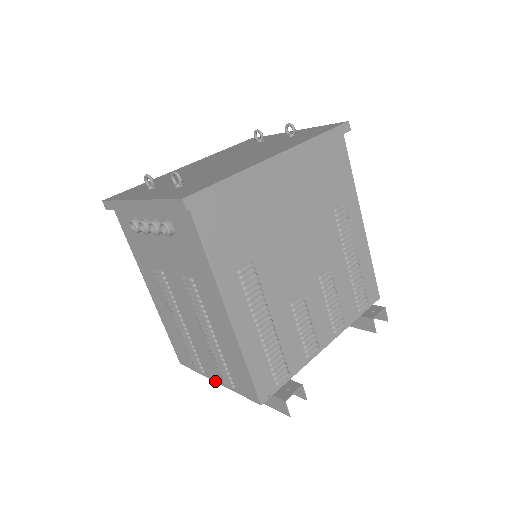
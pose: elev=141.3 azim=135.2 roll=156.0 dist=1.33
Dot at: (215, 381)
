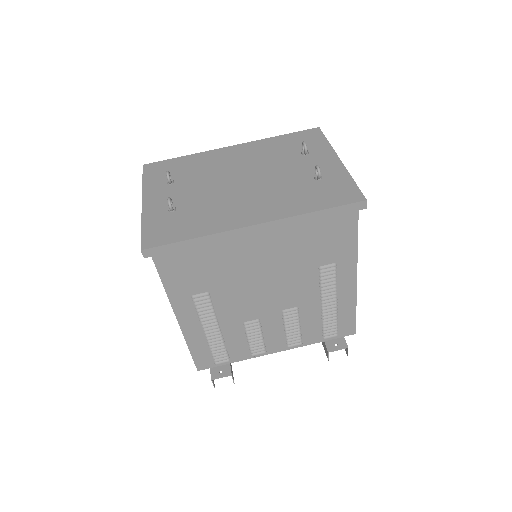
Dot at: occluded
